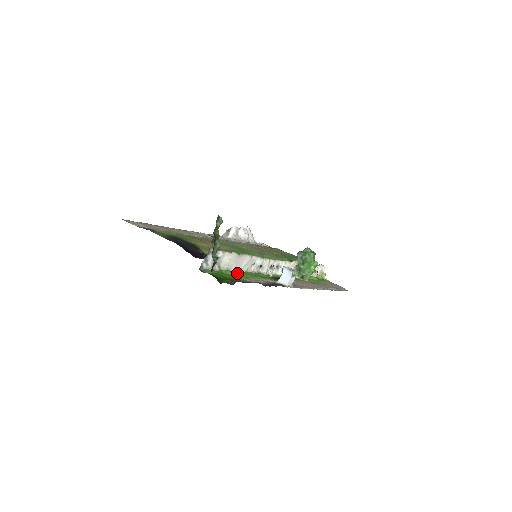
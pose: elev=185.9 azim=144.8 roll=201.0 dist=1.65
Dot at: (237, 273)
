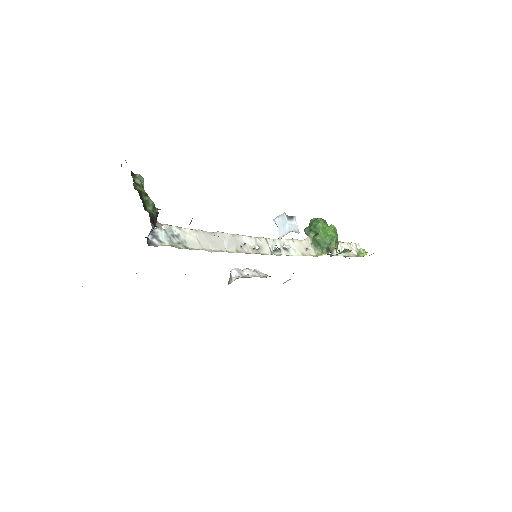
Dot at: occluded
